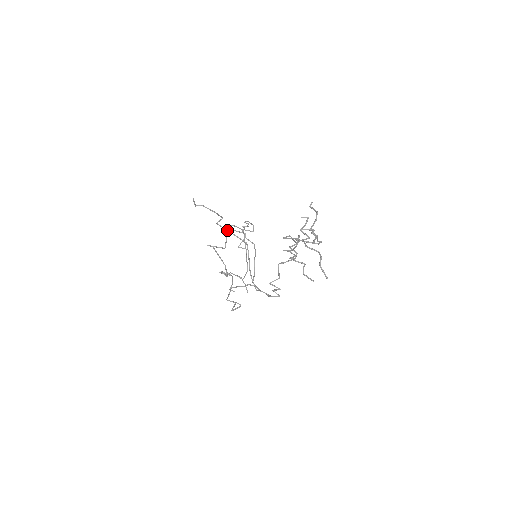
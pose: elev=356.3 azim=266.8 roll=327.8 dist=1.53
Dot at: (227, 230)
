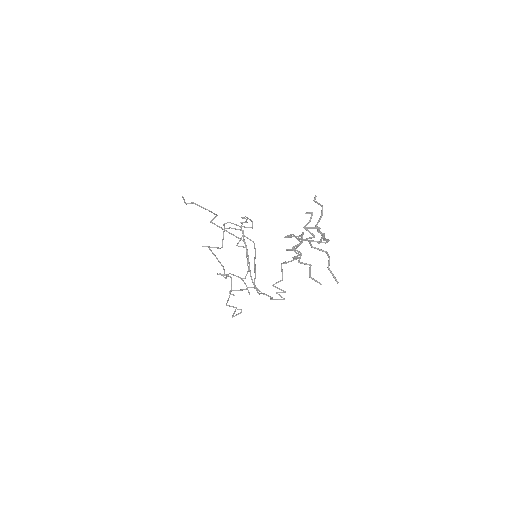
Dot at: (223, 229)
